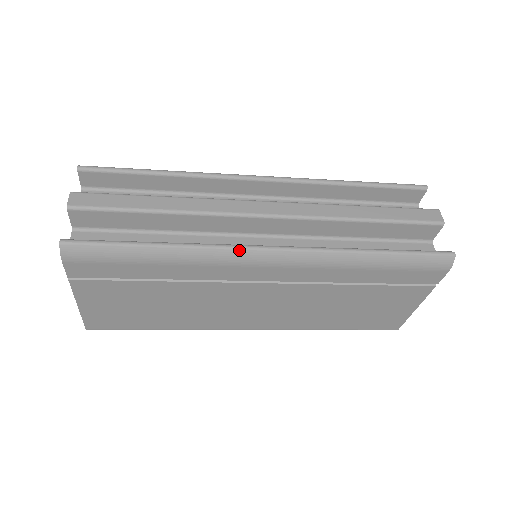
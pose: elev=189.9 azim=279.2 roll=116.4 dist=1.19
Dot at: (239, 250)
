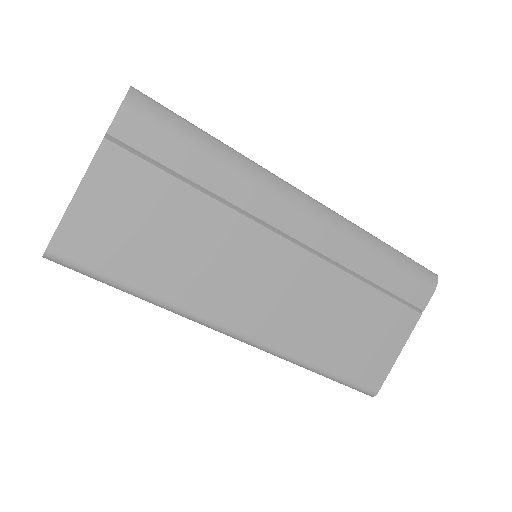
Dot at: (285, 182)
